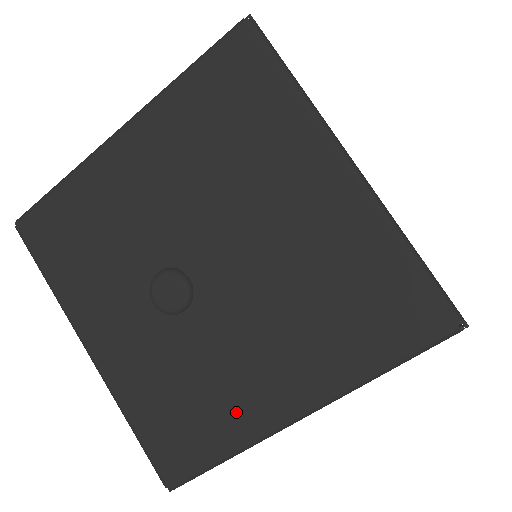
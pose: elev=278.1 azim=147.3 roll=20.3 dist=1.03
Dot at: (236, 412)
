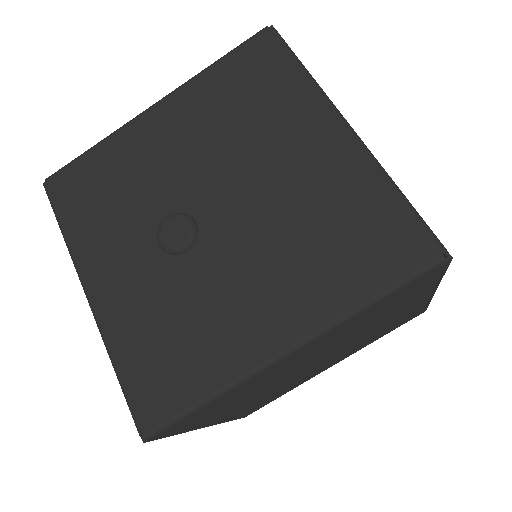
Dot at: (225, 347)
